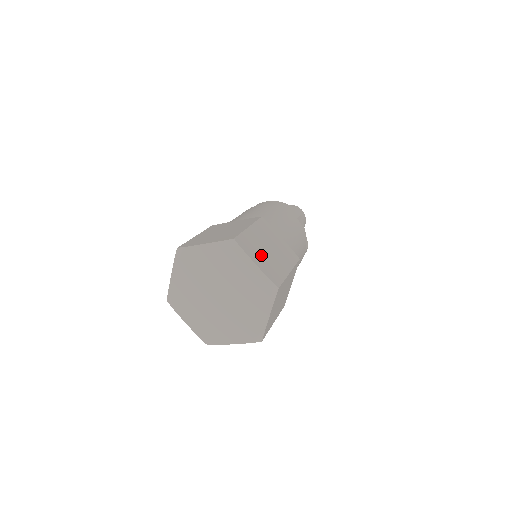
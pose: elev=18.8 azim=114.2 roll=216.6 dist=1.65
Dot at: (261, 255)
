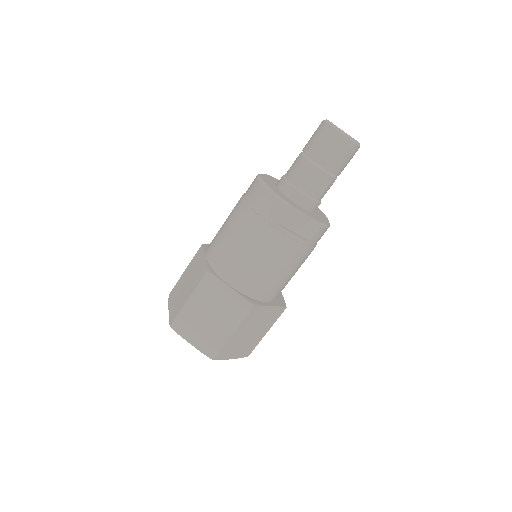
Dot at: (198, 330)
